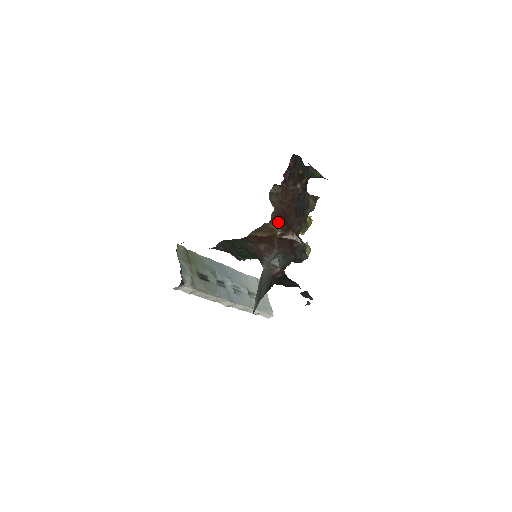
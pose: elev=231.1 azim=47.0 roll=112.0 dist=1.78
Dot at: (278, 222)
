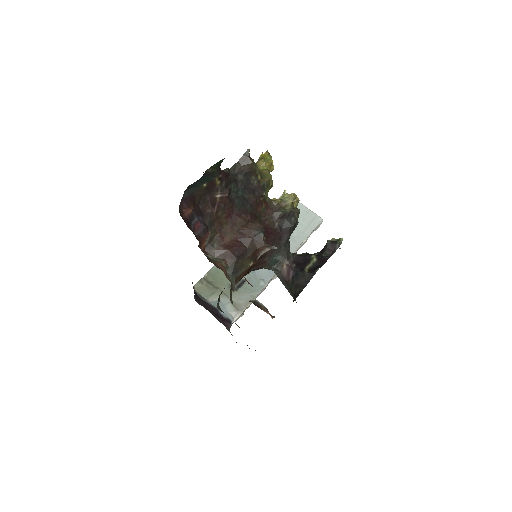
Dot at: (240, 265)
